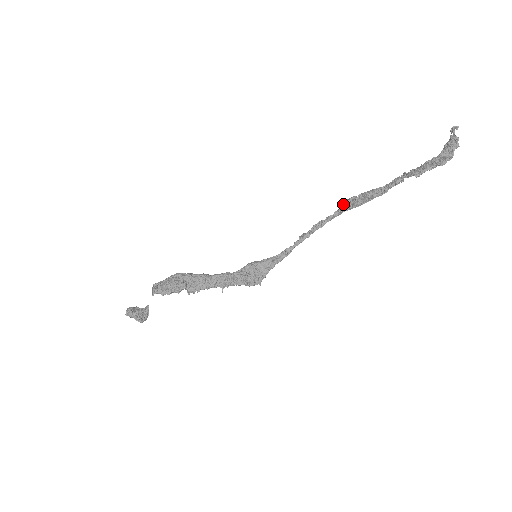
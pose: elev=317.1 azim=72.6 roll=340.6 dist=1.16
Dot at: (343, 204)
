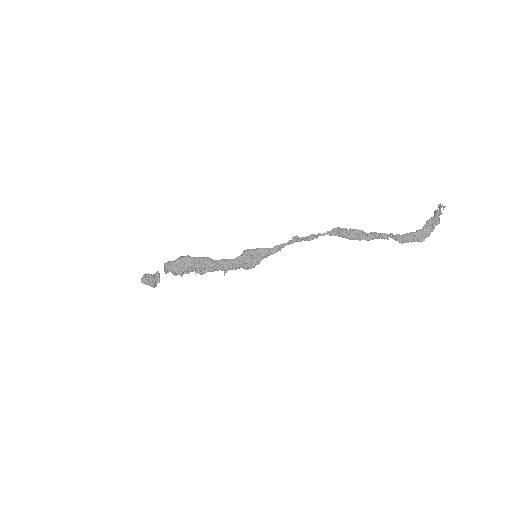
Dot at: (335, 229)
